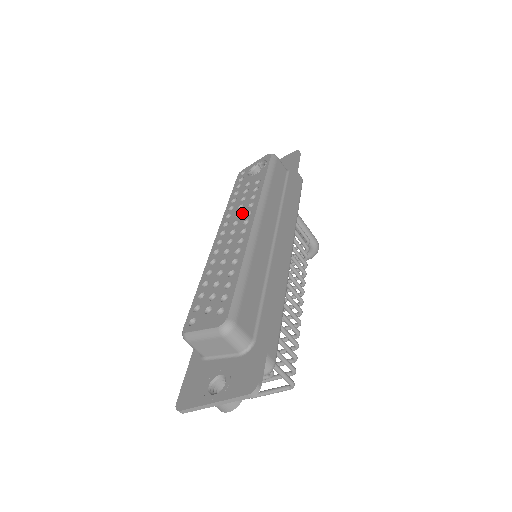
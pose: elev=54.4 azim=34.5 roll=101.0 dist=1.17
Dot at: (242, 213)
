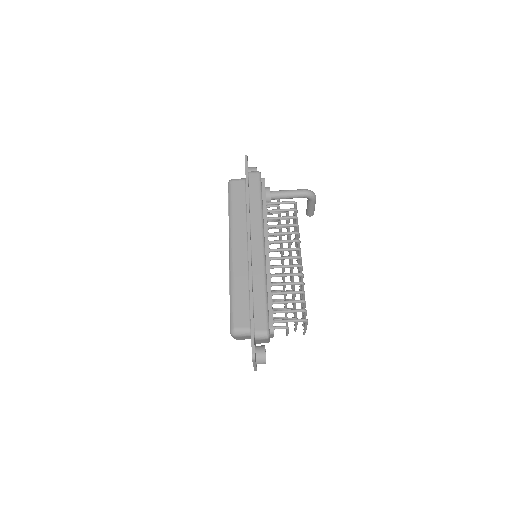
Dot at: occluded
